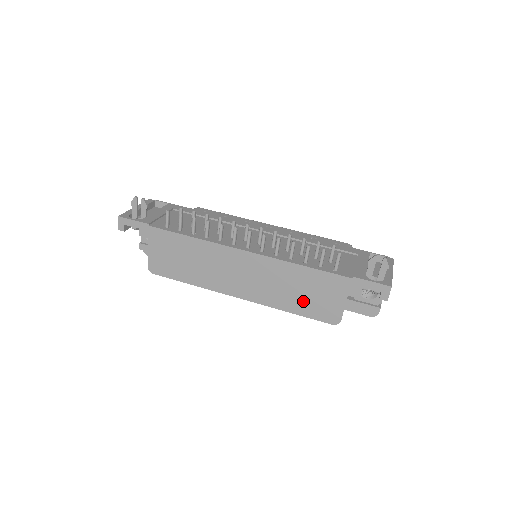
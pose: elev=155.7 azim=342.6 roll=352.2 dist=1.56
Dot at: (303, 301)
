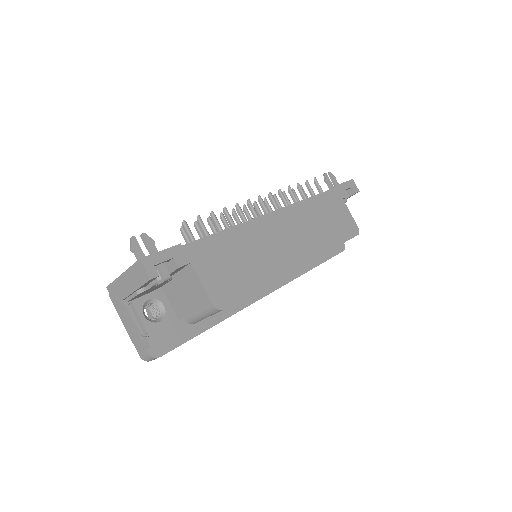
Dot at: (333, 229)
